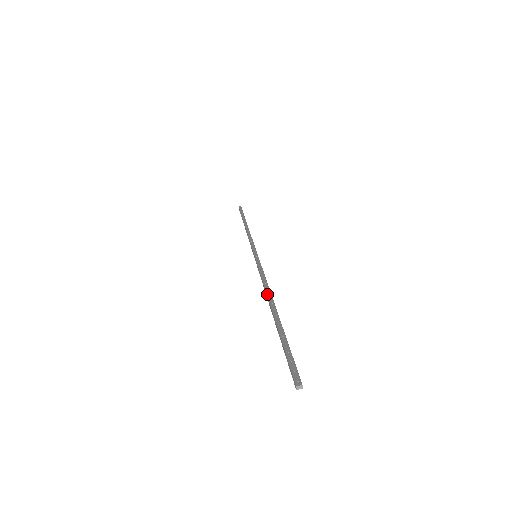
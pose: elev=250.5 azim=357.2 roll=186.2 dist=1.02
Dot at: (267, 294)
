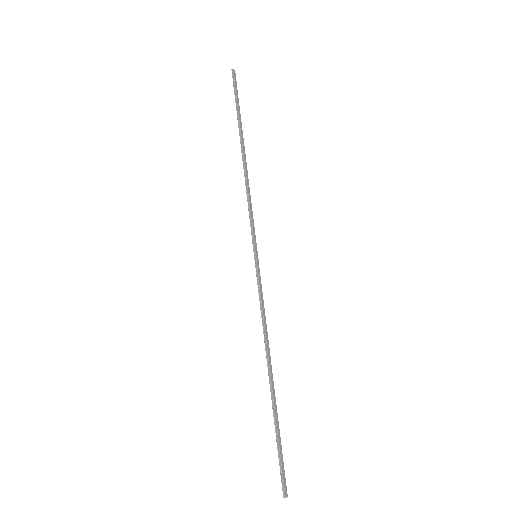
Dot at: (269, 355)
